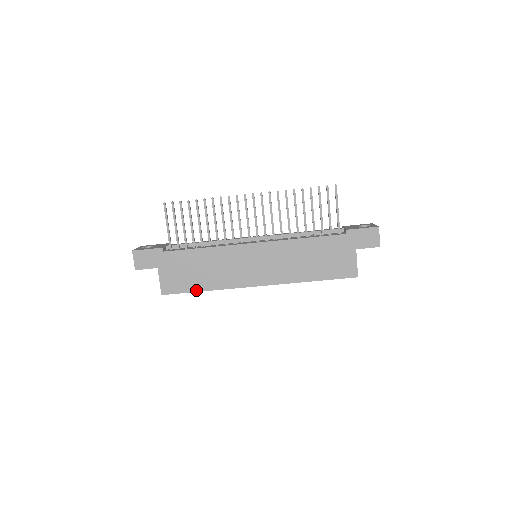
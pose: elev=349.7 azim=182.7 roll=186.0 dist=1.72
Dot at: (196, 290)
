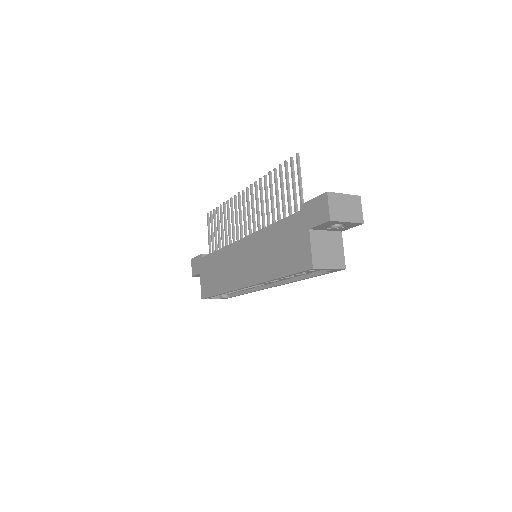
Dot at: (215, 294)
